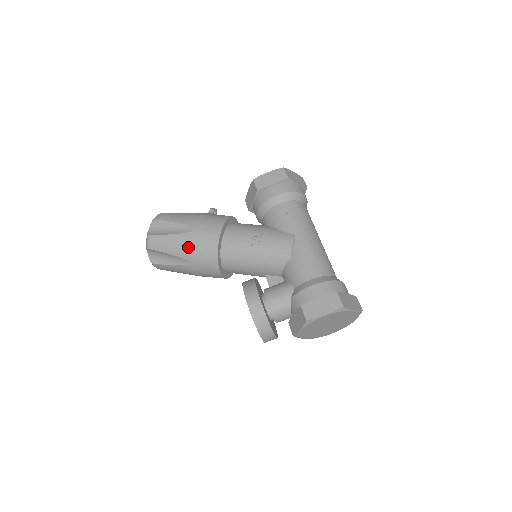
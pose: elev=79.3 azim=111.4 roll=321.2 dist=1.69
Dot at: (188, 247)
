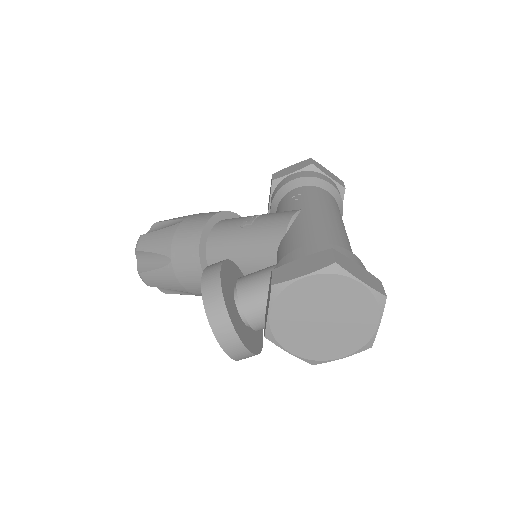
Dot at: (171, 238)
